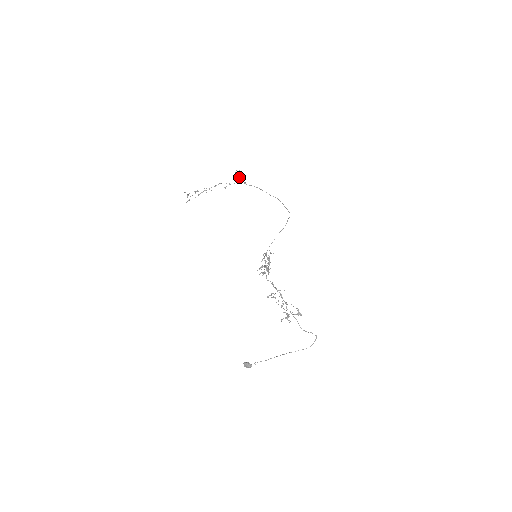
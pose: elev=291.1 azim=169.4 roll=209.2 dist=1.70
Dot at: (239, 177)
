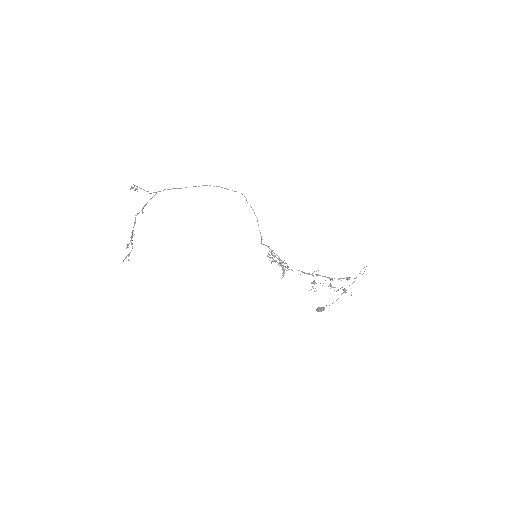
Dot at: occluded
